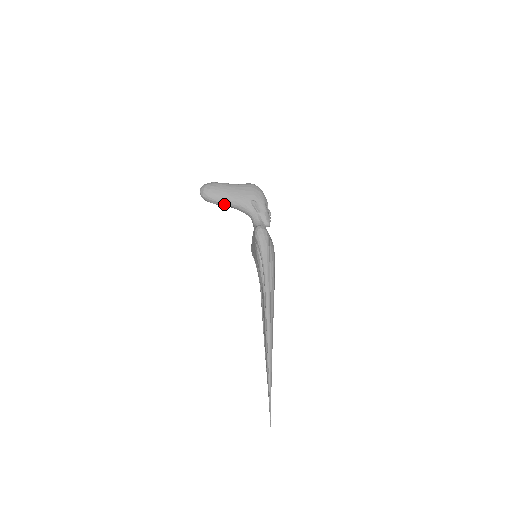
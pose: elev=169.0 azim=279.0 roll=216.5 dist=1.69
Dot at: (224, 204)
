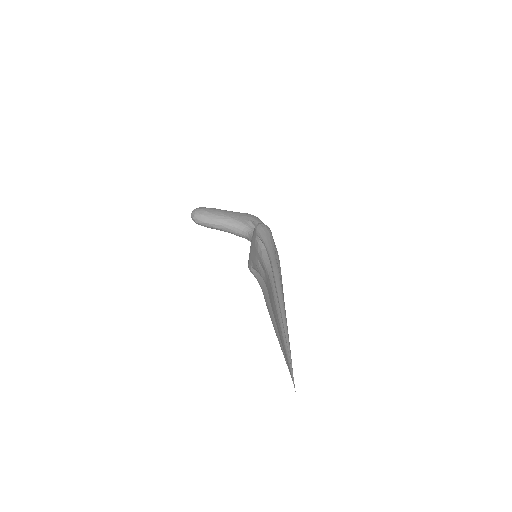
Dot at: (218, 223)
